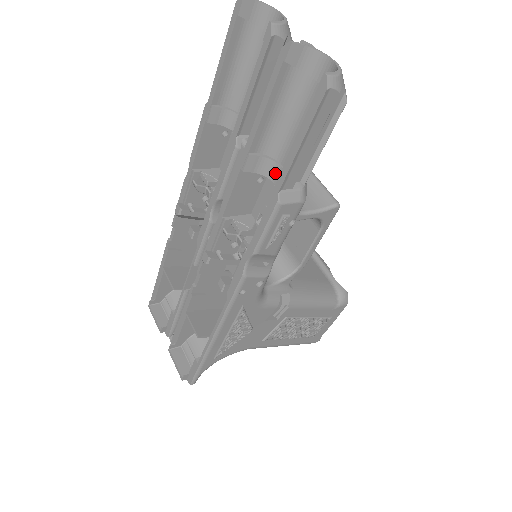
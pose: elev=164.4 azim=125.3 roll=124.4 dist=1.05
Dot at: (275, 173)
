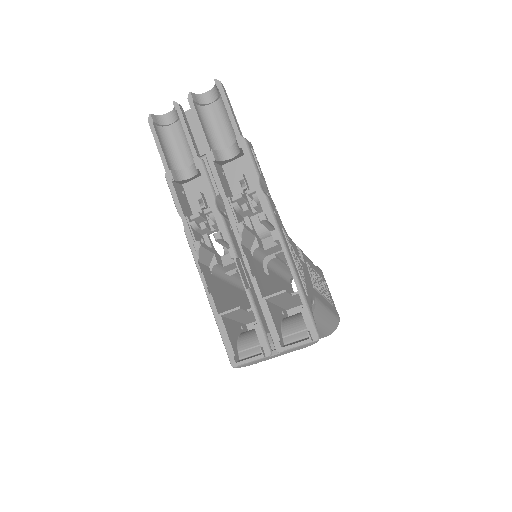
Dot at: (228, 154)
